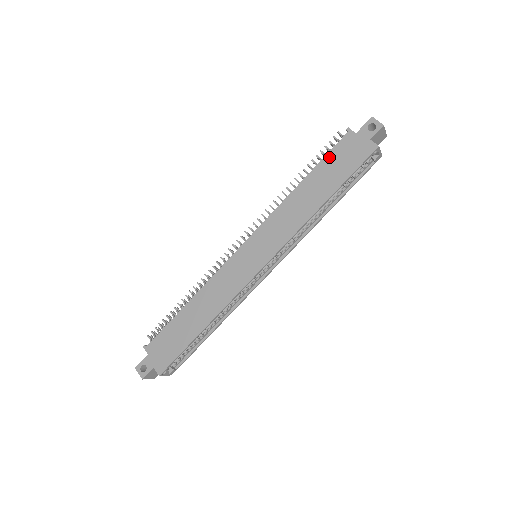
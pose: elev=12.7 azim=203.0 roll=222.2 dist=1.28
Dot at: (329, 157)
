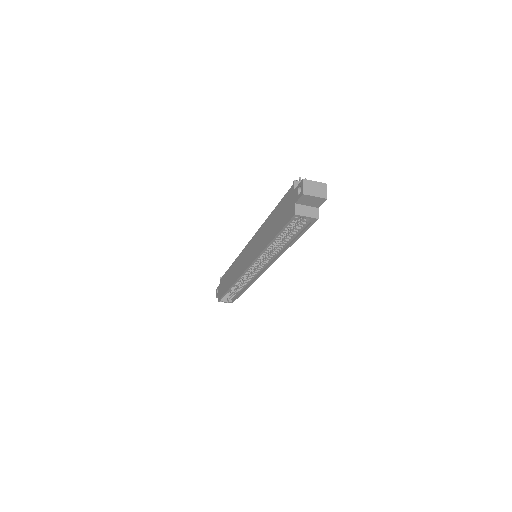
Dot at: (281, 203)
